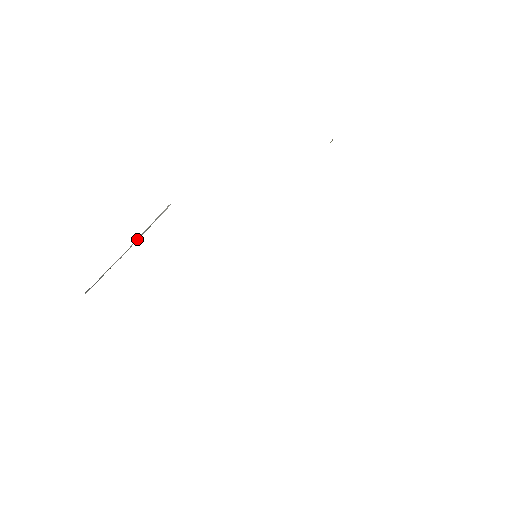
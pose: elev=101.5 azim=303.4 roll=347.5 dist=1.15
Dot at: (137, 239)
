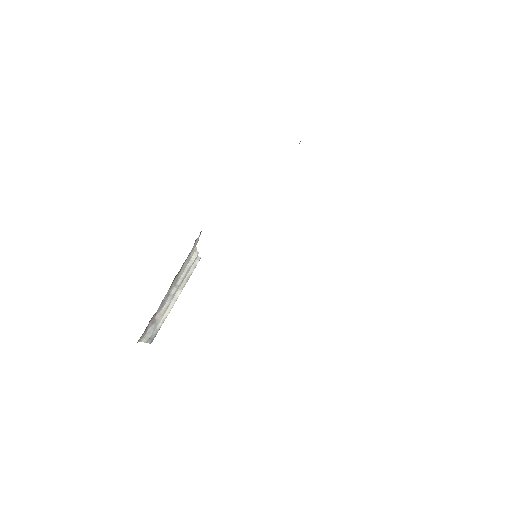
Dot at: (181, 289)
